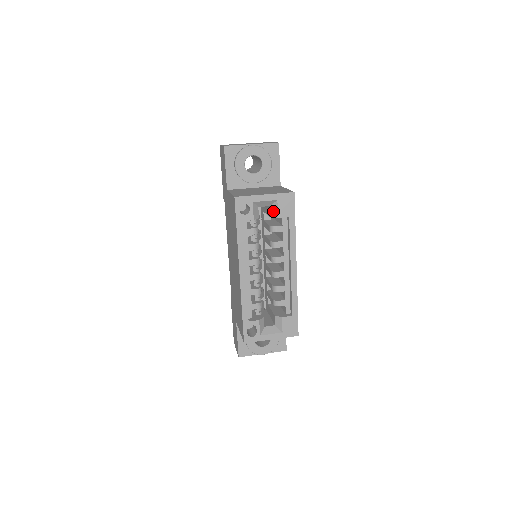
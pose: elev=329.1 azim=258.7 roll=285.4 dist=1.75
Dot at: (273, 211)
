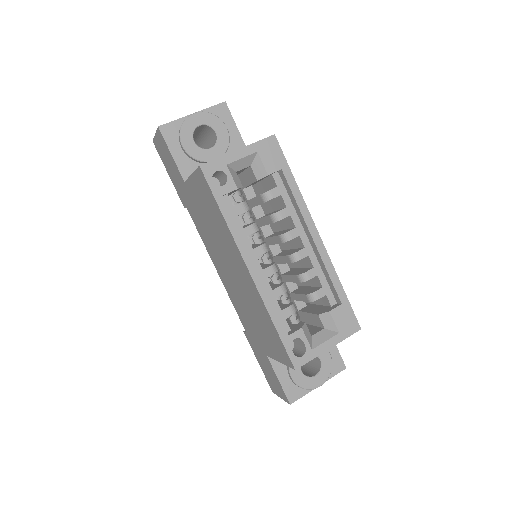
Dot at: (257, 170)
